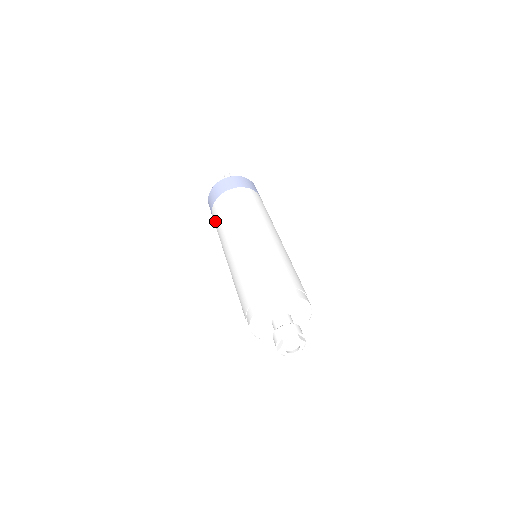
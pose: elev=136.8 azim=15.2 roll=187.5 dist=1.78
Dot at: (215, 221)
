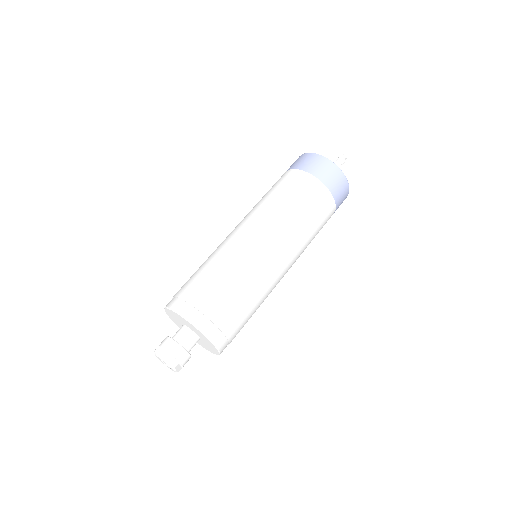
Dot at: (277, 184)
